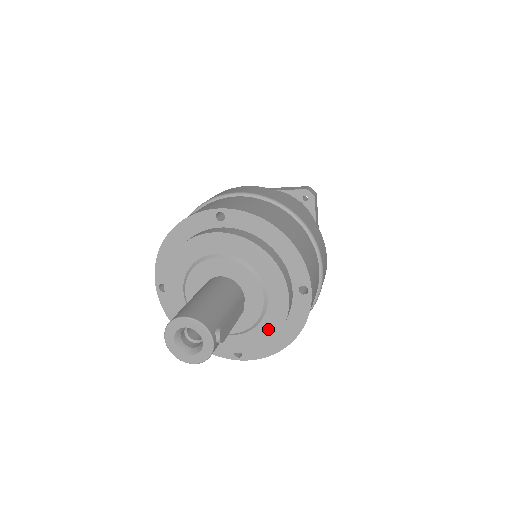
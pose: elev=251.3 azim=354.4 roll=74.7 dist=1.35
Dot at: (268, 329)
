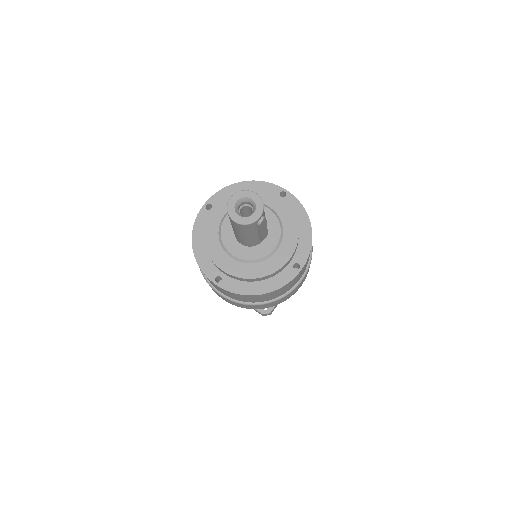
Dot at: (260, 270)
